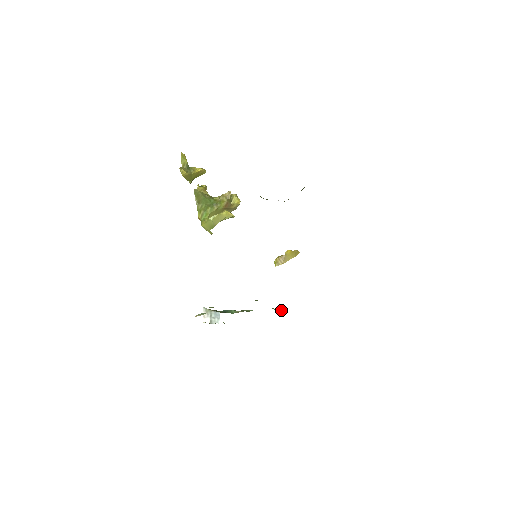
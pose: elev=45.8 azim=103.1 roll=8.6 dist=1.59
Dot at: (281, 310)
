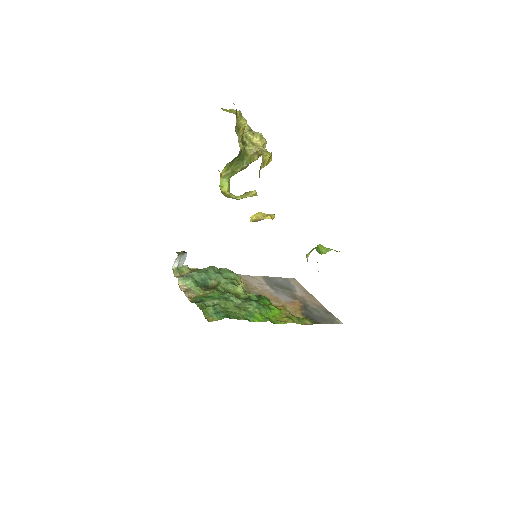
Dot at: (240, 279)
